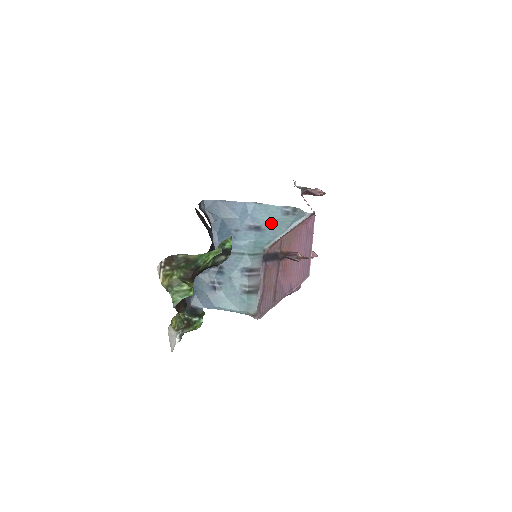
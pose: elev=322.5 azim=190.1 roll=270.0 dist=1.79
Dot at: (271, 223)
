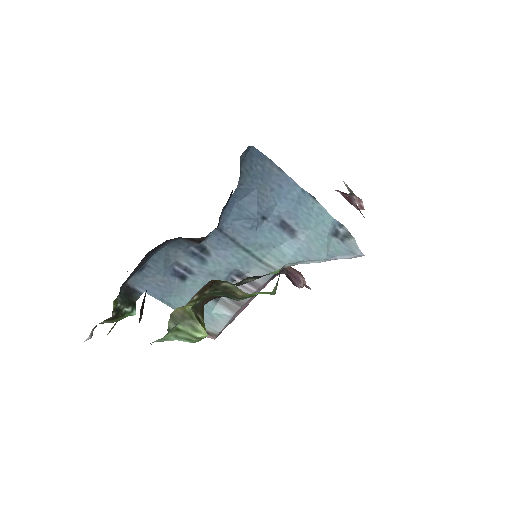
Dot at: (312, 236)
